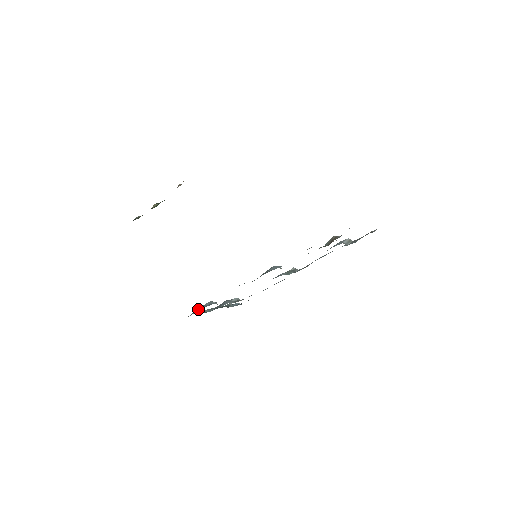
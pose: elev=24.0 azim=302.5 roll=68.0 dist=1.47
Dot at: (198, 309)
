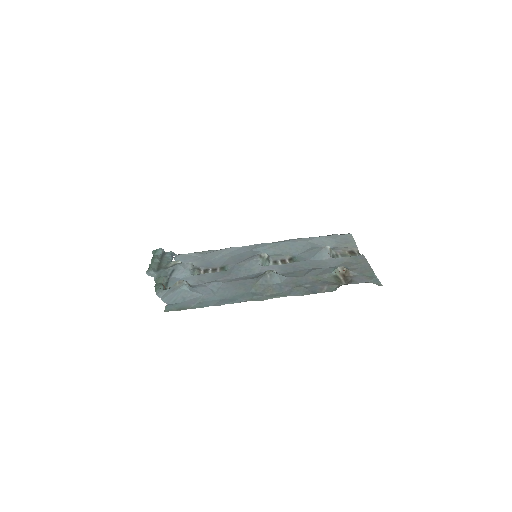
Dot at: (180, 298)
